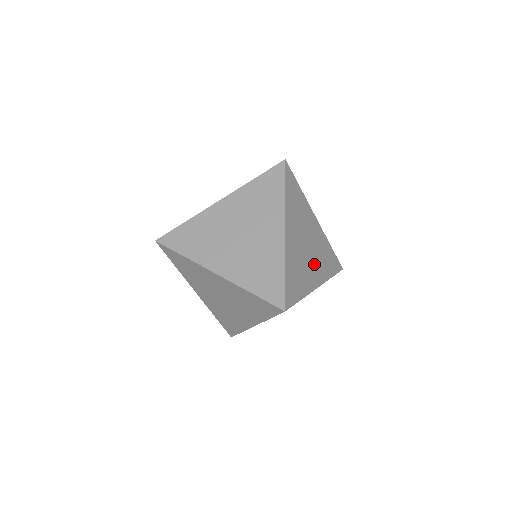
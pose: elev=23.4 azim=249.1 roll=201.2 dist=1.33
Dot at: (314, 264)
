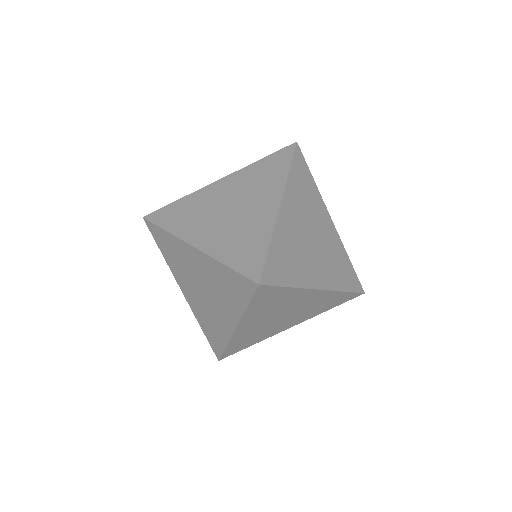
Dot at: (319, 262)
